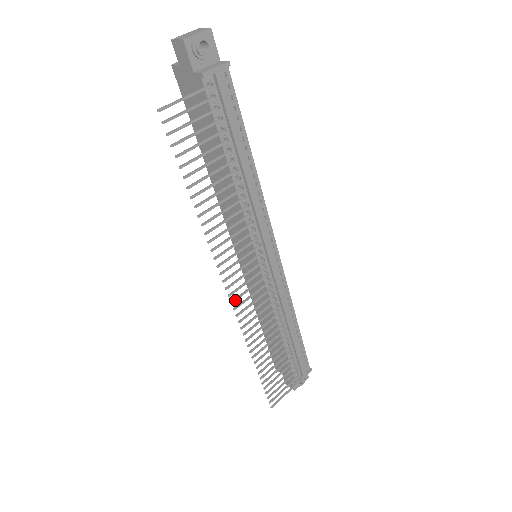
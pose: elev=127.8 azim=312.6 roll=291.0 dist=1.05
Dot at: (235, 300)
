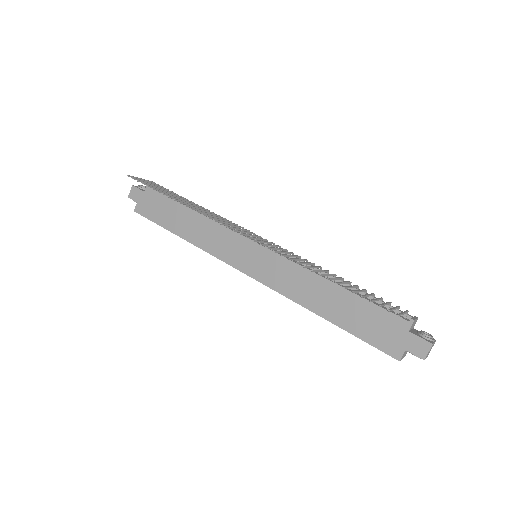
Dot at: (248, 237)
